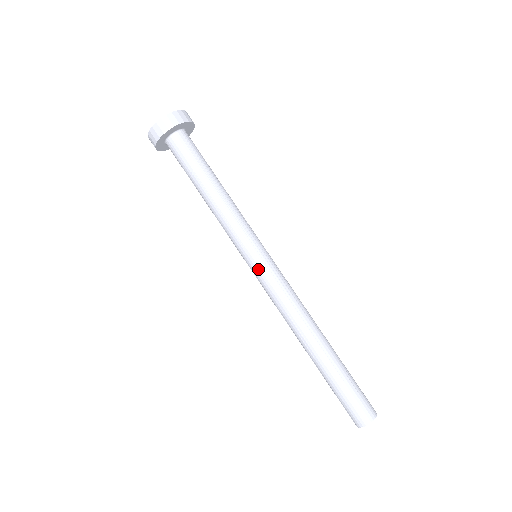
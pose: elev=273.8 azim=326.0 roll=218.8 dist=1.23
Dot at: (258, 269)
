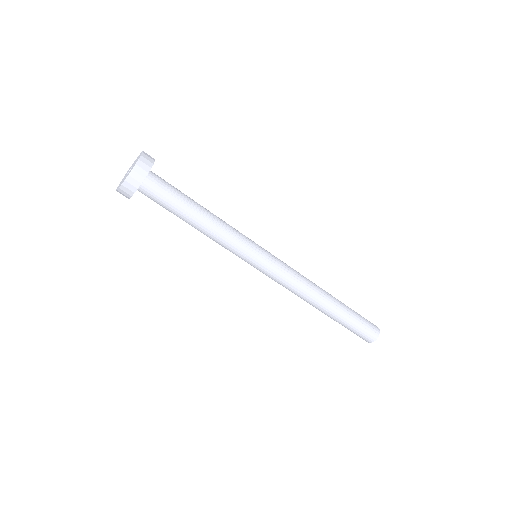
Dot at: (266, 267)
